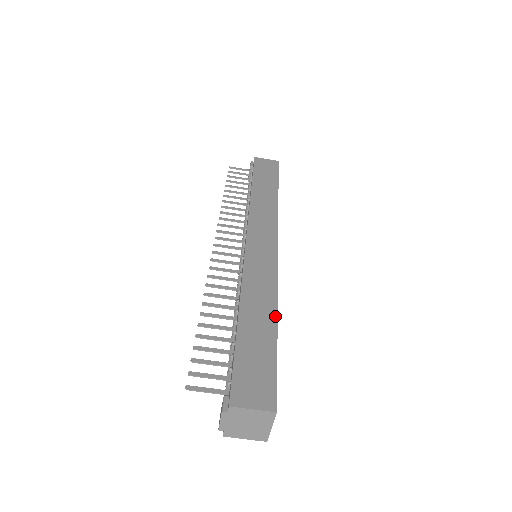
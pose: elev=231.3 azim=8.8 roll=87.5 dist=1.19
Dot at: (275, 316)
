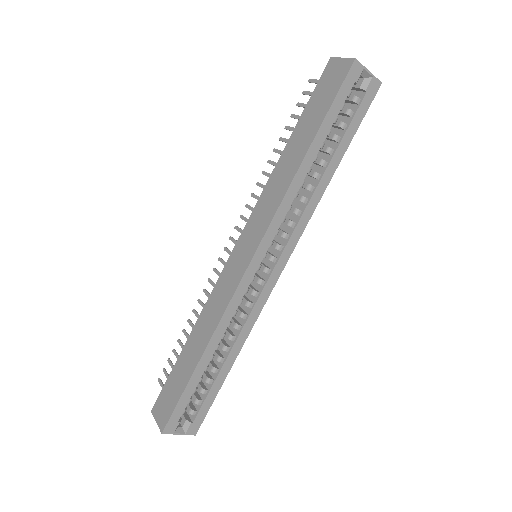
Dot at: (202, 352)
